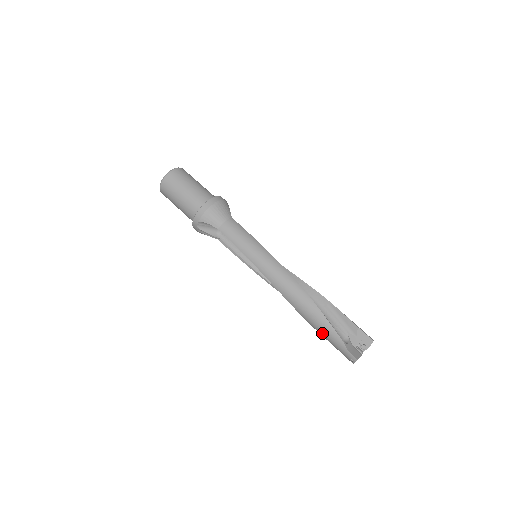
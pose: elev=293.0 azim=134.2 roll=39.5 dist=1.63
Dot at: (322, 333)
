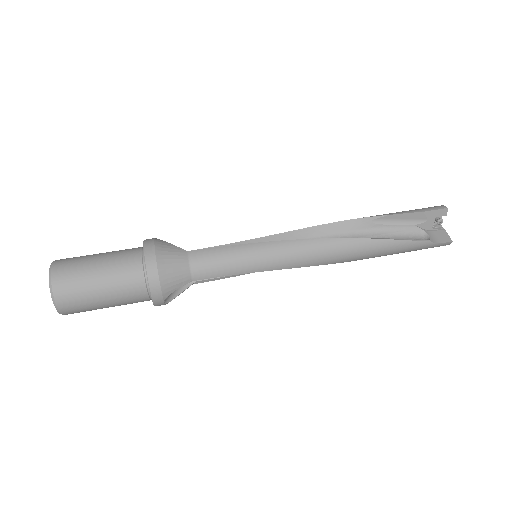
Dot at: (398, 253)
